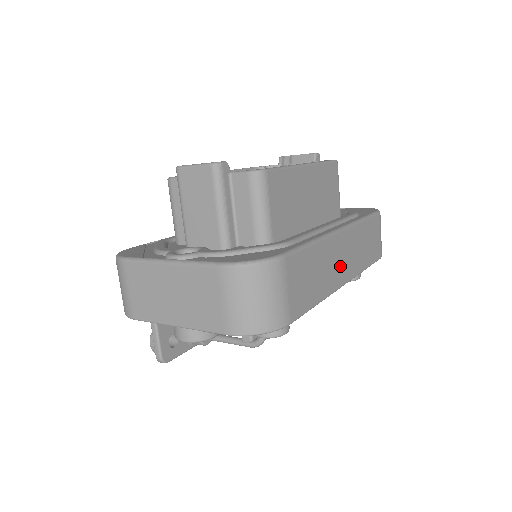
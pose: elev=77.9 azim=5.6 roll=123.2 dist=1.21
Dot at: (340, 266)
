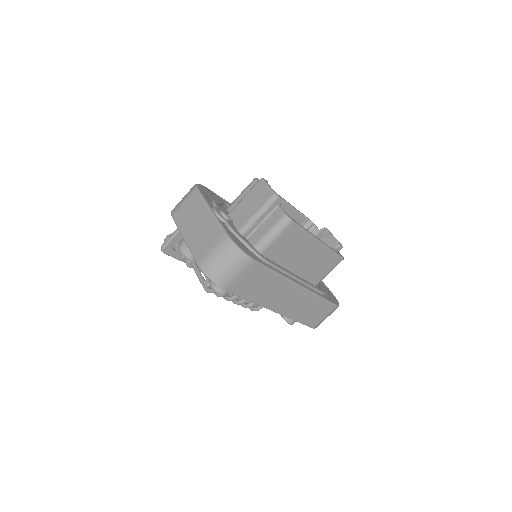
Dot at: (281, 301)
